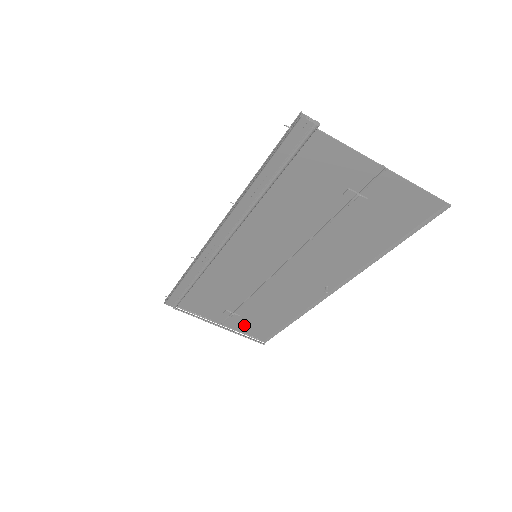
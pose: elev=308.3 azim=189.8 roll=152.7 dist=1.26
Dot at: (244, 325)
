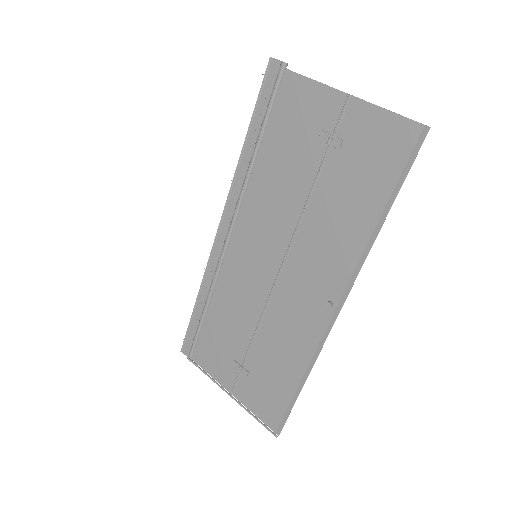
Dot at: (254, 394)
